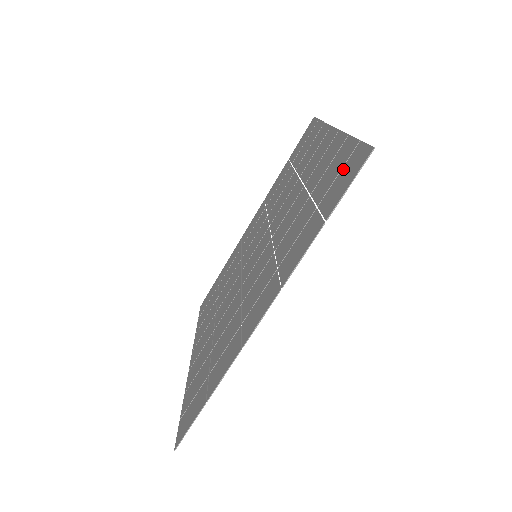
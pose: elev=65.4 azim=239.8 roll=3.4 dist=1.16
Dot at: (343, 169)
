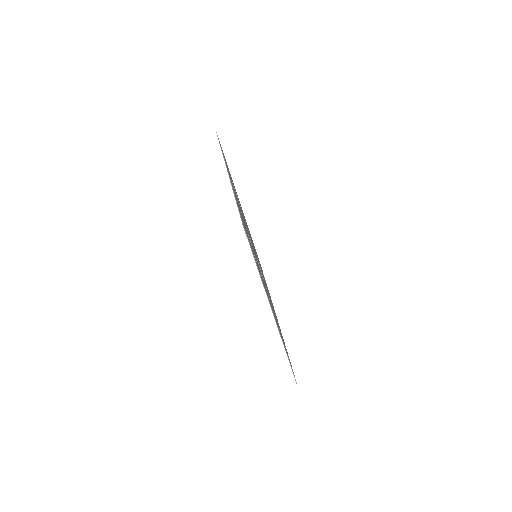
Dot at: occluded
